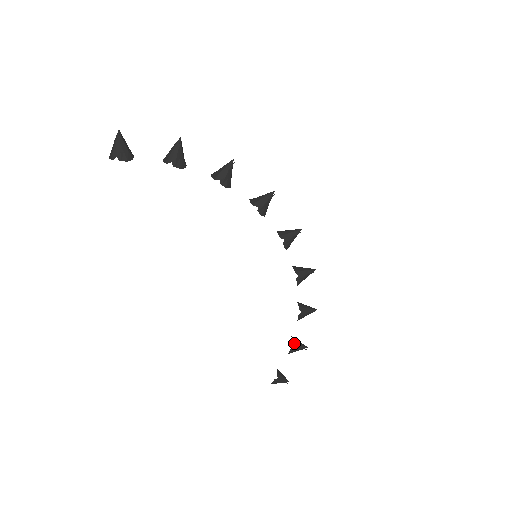
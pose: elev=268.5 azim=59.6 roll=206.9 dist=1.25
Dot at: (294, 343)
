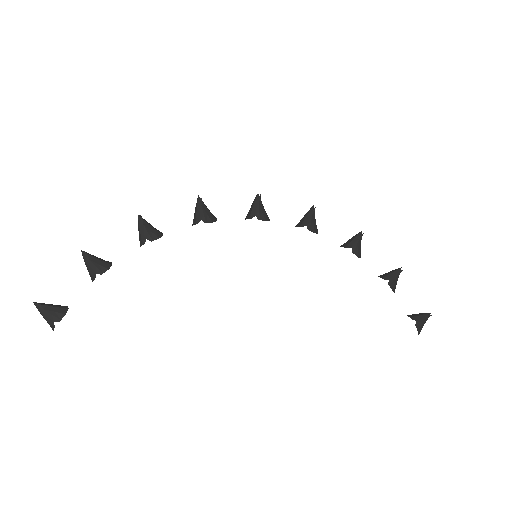
Dot at: (385, 278)
